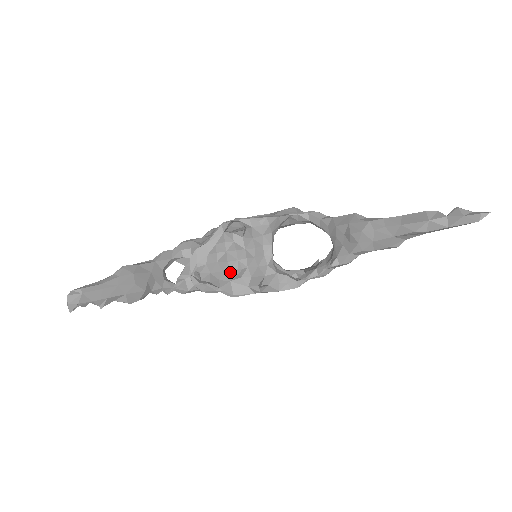
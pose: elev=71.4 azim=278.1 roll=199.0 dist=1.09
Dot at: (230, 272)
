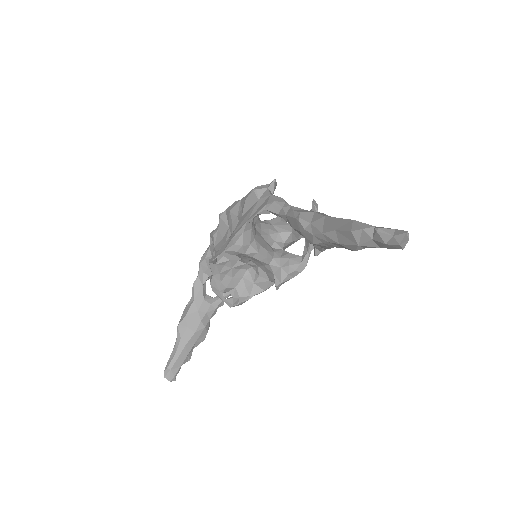
Dot at: (249, 273)
